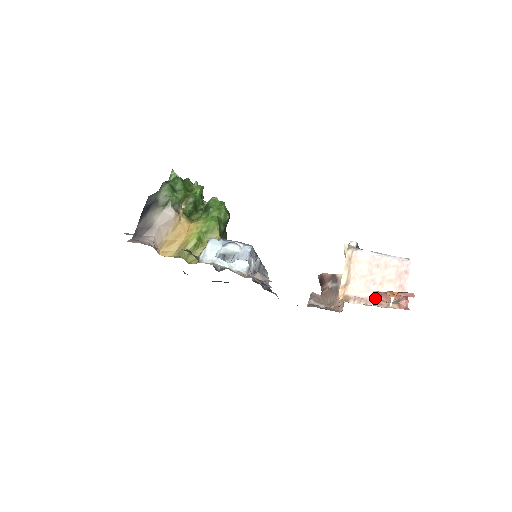
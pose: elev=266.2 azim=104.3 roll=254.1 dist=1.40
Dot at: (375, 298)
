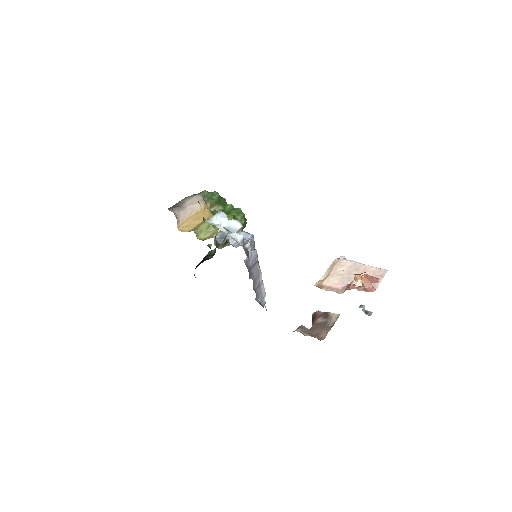
Dot at: (346, 287)
